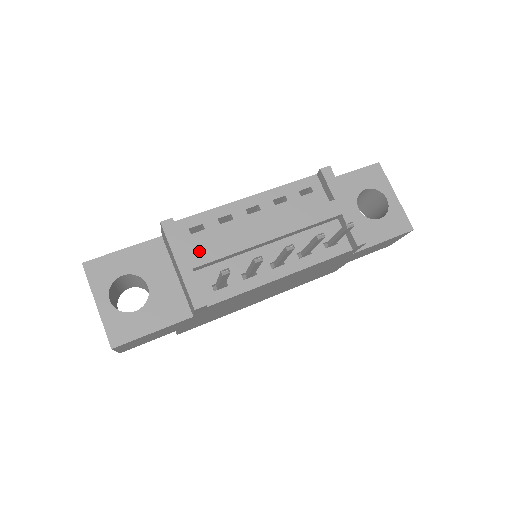
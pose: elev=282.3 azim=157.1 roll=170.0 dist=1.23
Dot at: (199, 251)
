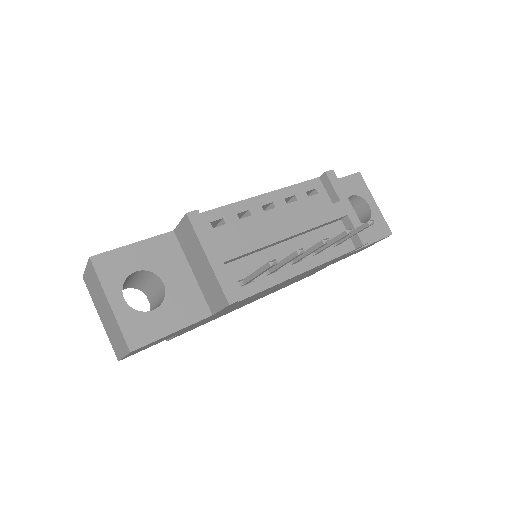
Dot at: (227, 245)
